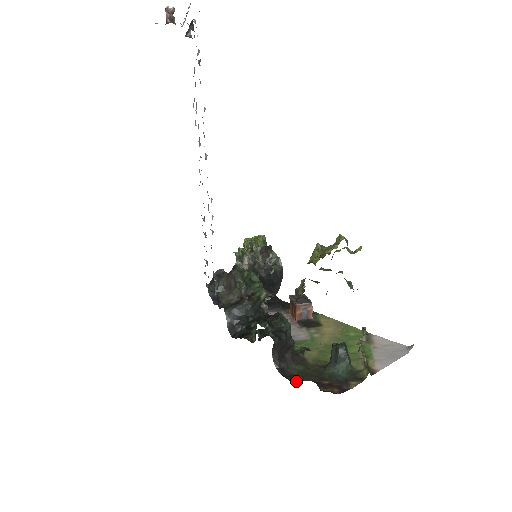
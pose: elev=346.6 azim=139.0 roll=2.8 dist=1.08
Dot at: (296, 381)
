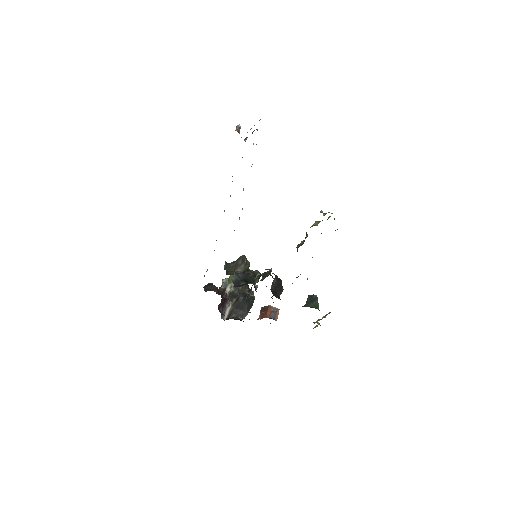
Dot at: occluded
